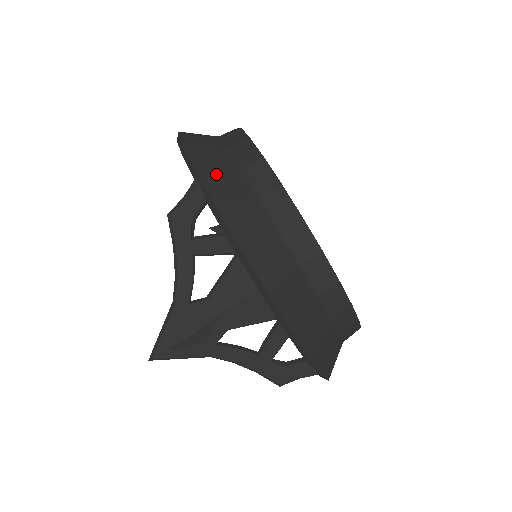
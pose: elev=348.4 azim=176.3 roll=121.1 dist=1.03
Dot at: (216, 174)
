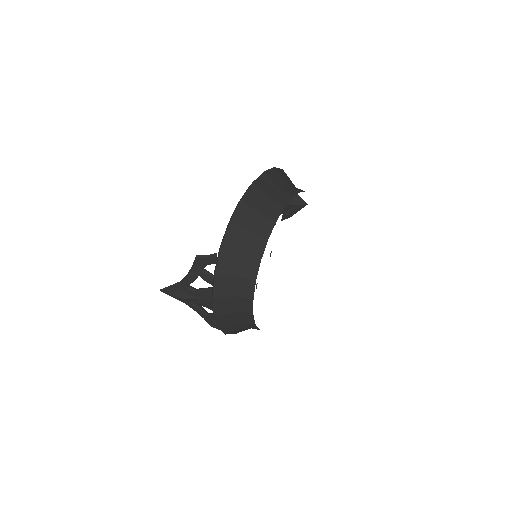
Dot at: (230, 255)
